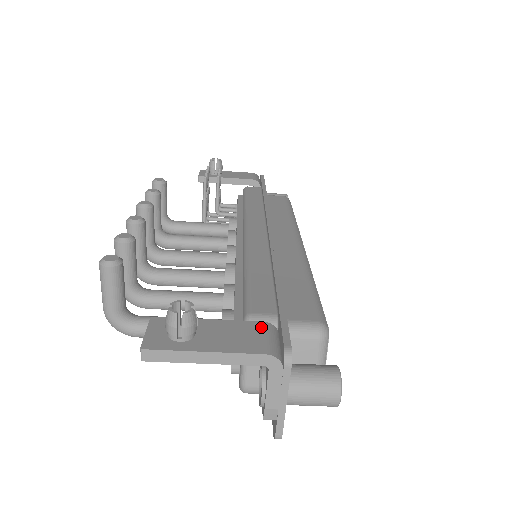
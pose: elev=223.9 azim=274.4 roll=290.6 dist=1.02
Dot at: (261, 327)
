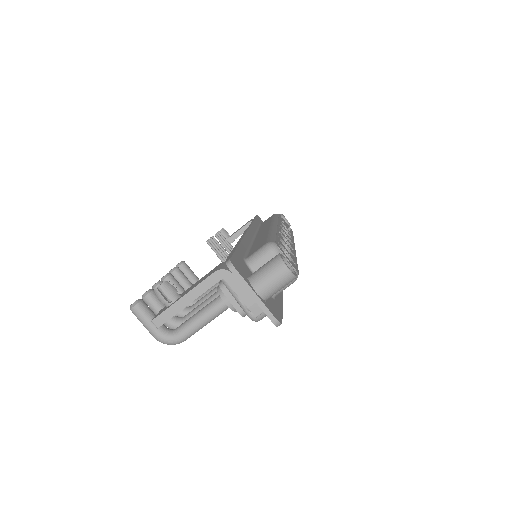
Dot at: (217, 266)
